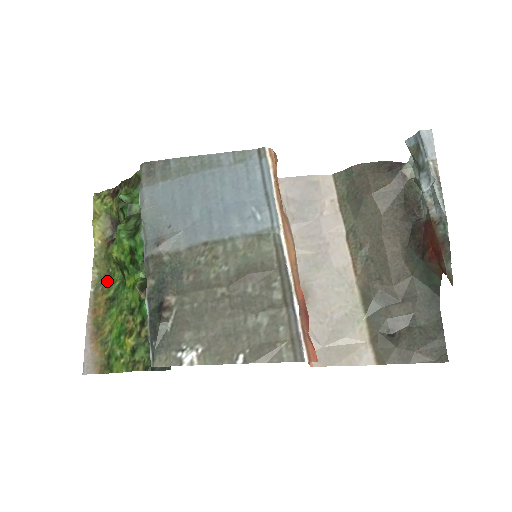
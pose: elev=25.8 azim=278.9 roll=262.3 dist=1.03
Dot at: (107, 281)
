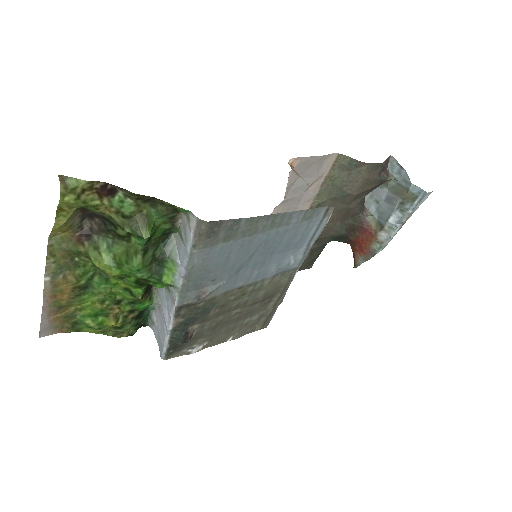
Dot at: (72, 270)
